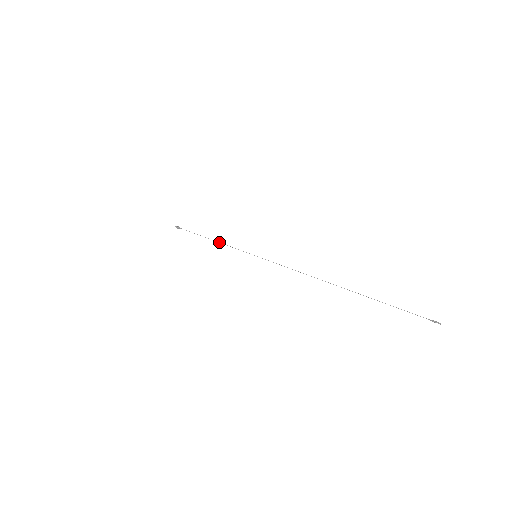
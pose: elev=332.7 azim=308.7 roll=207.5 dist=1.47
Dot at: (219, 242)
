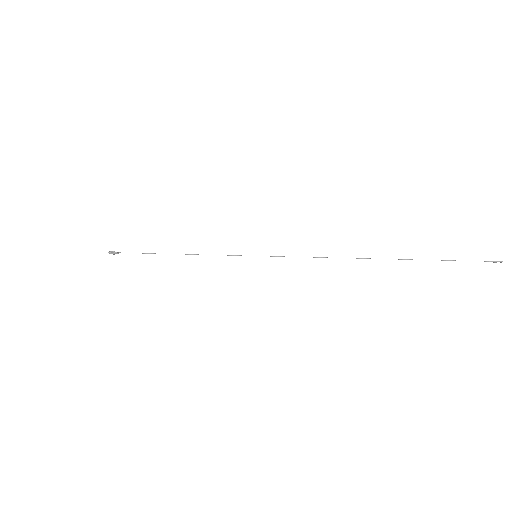
Dot at: (192, 254)
